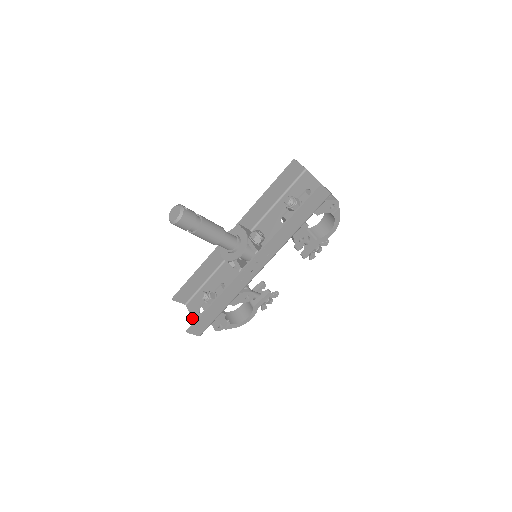
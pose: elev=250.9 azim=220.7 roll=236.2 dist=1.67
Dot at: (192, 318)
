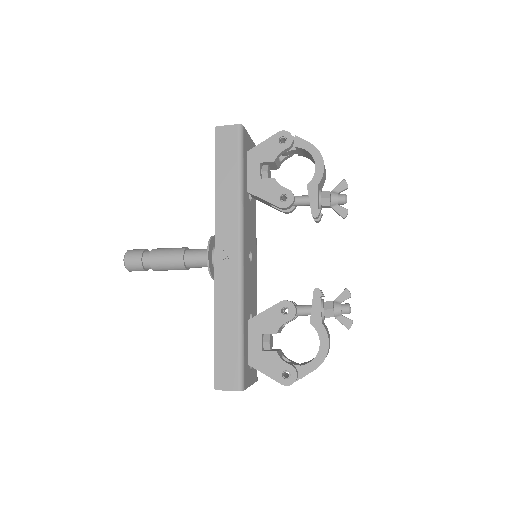
Dot at: occluded
